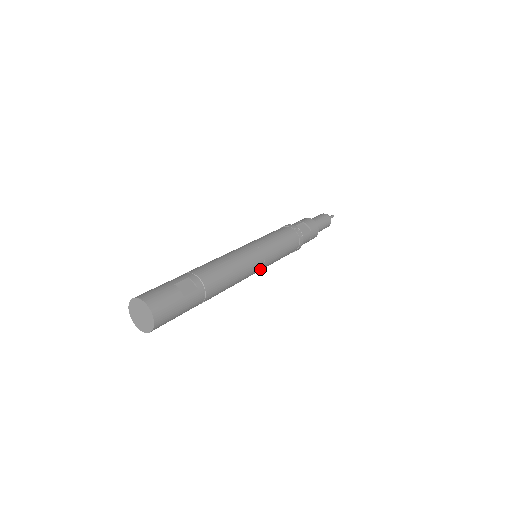
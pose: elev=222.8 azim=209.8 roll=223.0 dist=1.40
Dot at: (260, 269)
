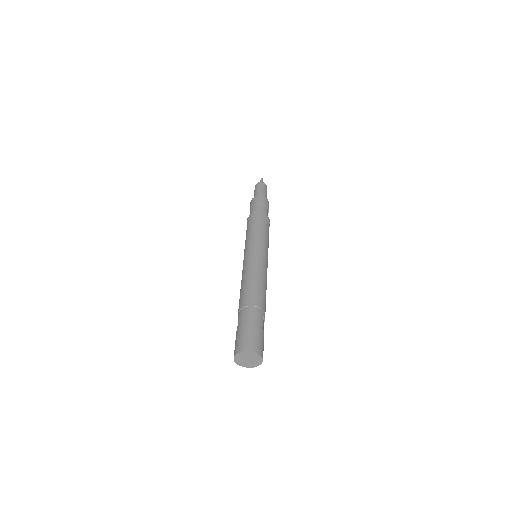
Dot at: occluded
